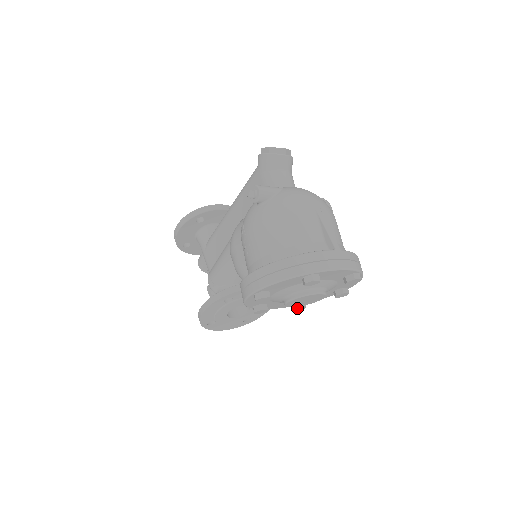
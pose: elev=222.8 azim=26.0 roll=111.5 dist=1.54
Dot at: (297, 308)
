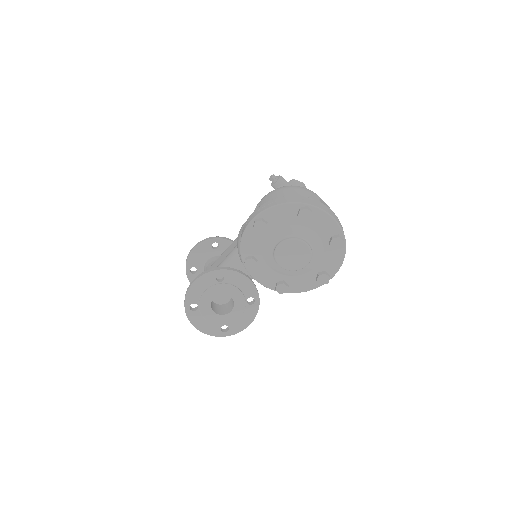
Dot at: (281, 285)
